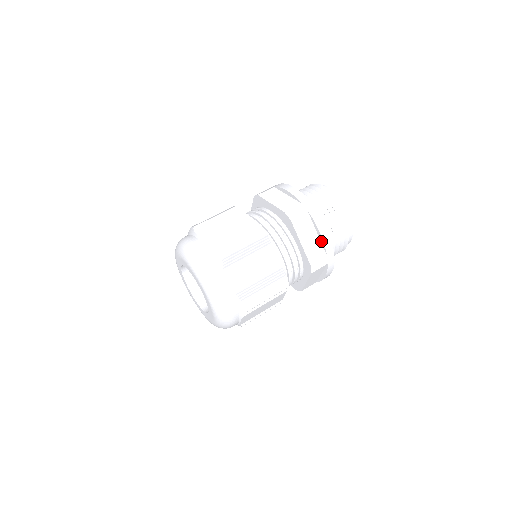
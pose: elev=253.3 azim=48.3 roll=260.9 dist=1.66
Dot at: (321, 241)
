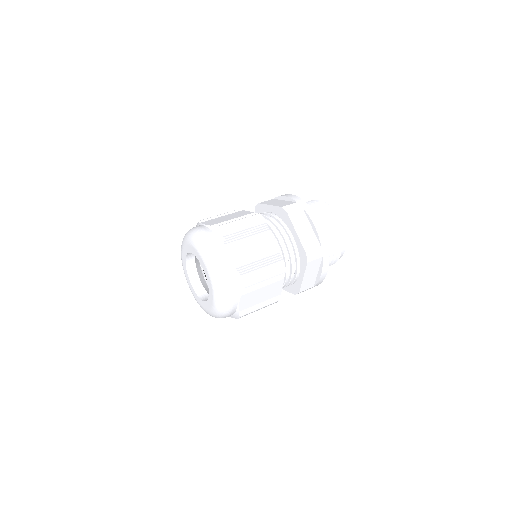
Dot at: (315, 234)
